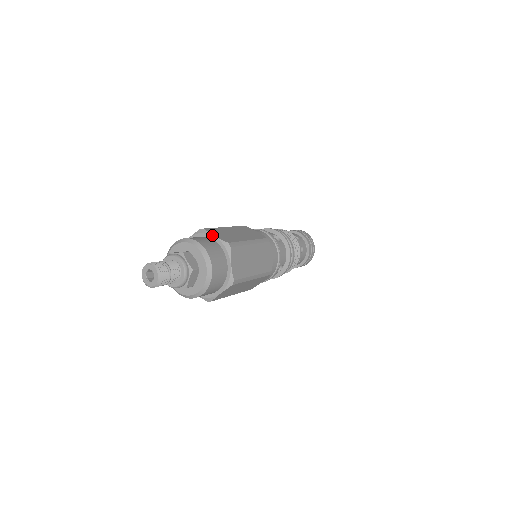
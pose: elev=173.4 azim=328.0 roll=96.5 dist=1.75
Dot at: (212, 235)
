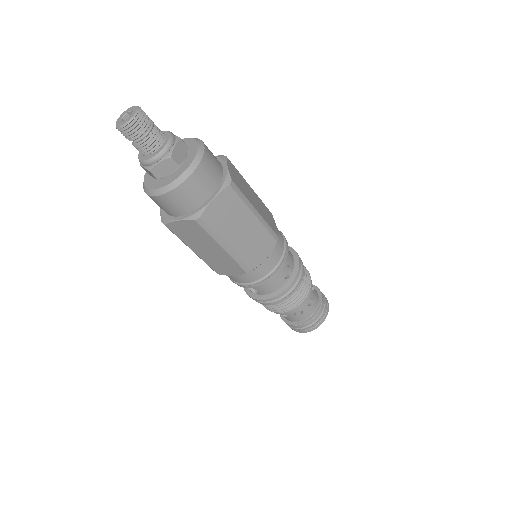
Dot at: occluded
